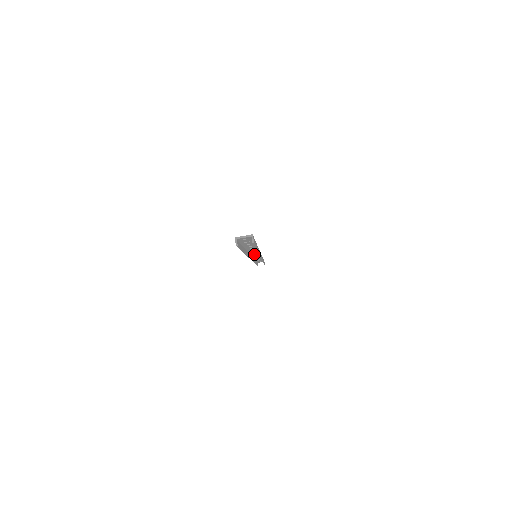
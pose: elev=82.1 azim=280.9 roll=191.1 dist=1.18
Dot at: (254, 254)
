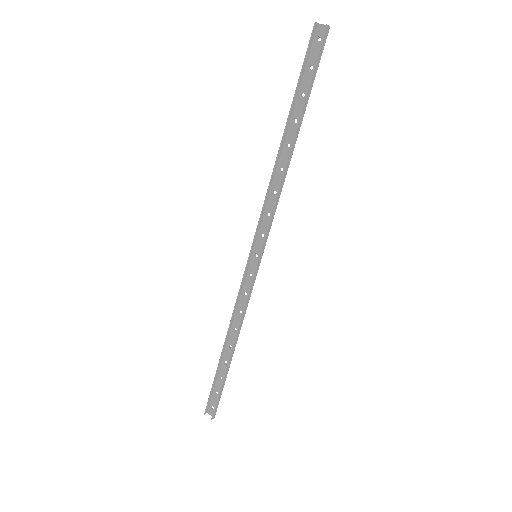
Dot at: (261, 237)
